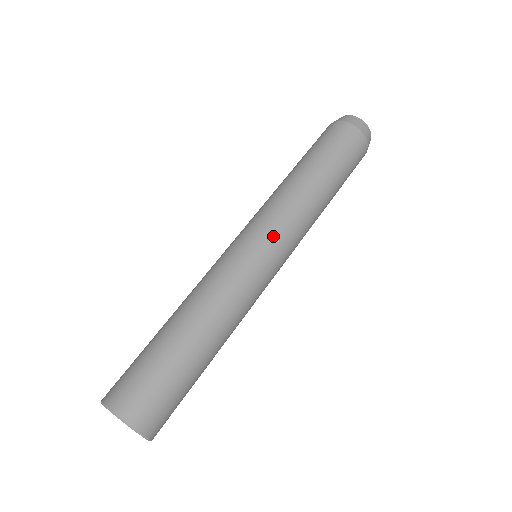
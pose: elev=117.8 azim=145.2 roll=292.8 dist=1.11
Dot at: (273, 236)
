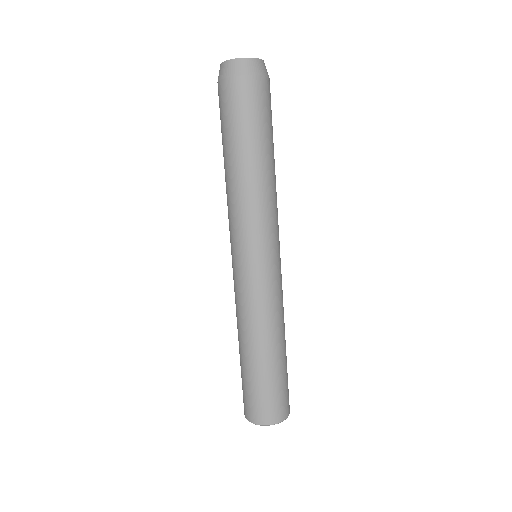
Dot at: (258, 245)
